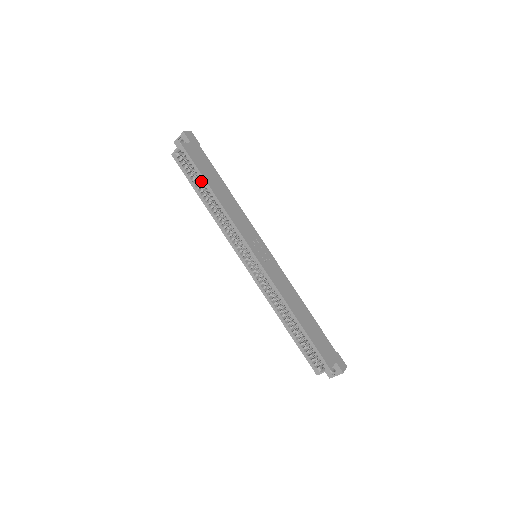
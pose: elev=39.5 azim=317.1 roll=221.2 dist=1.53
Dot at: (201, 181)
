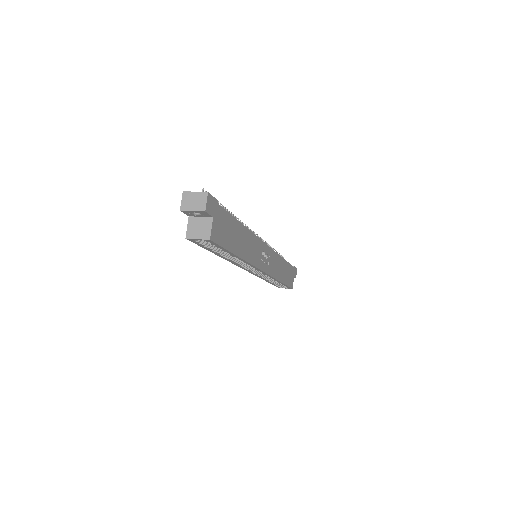
Dot at: occluded
